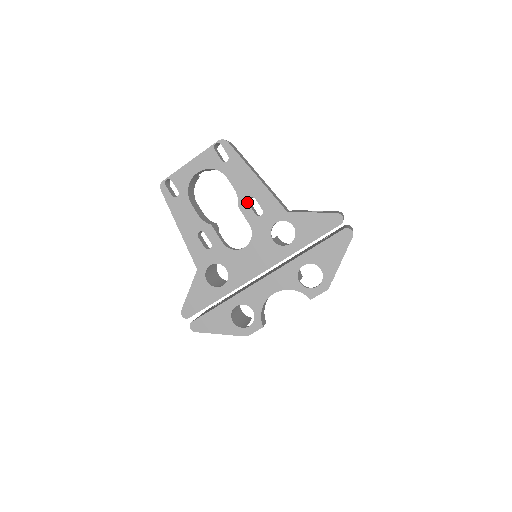
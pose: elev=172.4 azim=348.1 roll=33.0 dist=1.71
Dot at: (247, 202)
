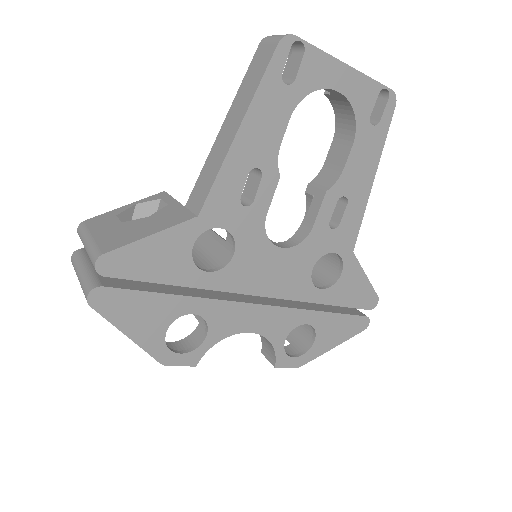
Dot at: (338, 198)
